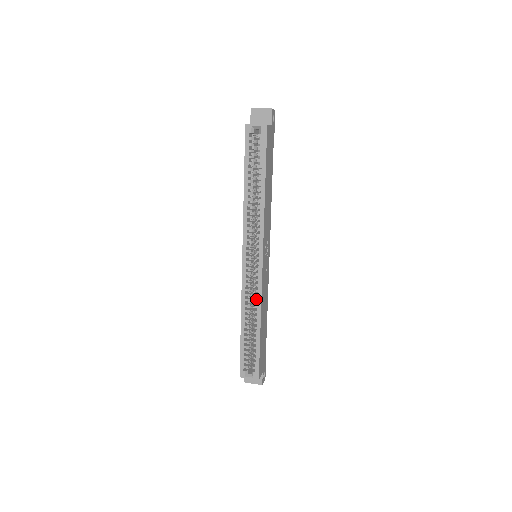
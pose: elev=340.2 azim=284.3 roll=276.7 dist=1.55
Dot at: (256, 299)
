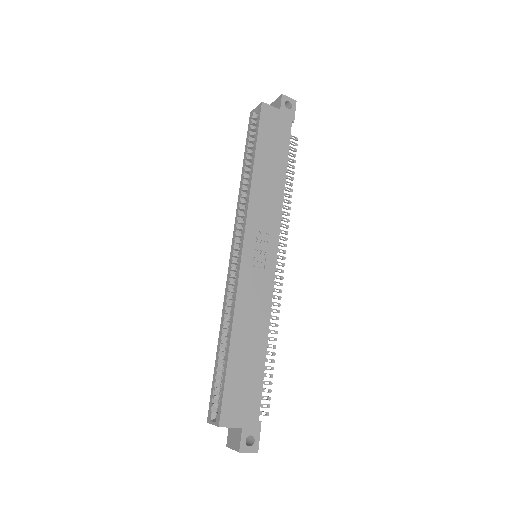
Dot at: occluded
